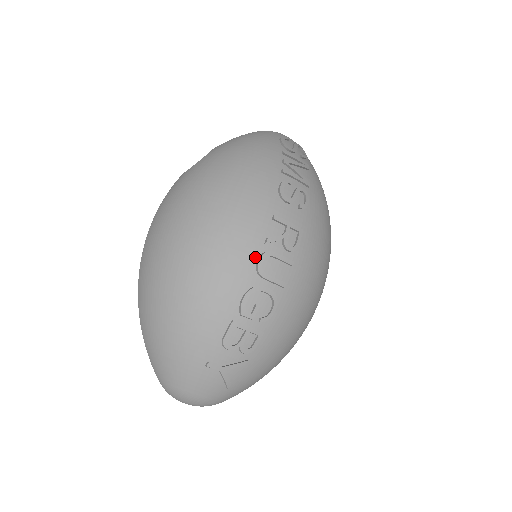
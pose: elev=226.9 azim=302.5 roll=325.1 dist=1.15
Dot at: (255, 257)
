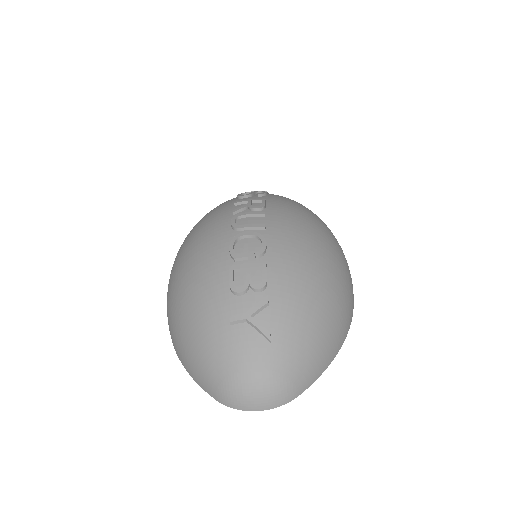
Dot at: (228, 224)
